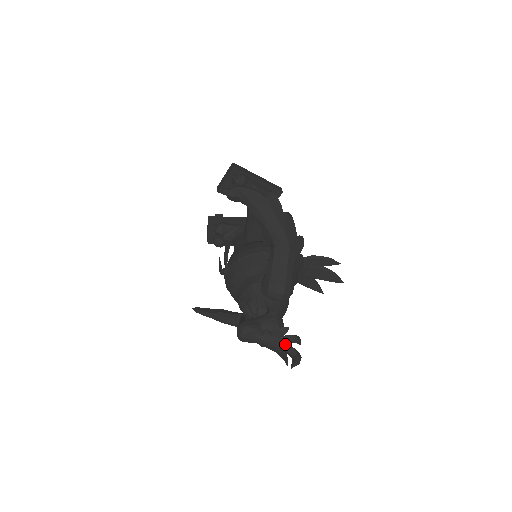
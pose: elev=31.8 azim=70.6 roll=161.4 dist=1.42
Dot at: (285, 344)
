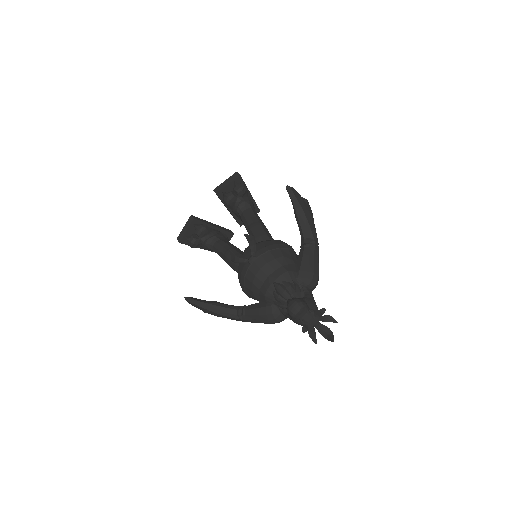
Dot at: occluded
